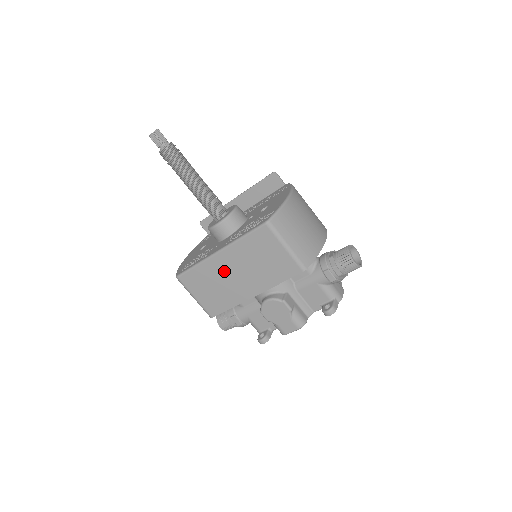
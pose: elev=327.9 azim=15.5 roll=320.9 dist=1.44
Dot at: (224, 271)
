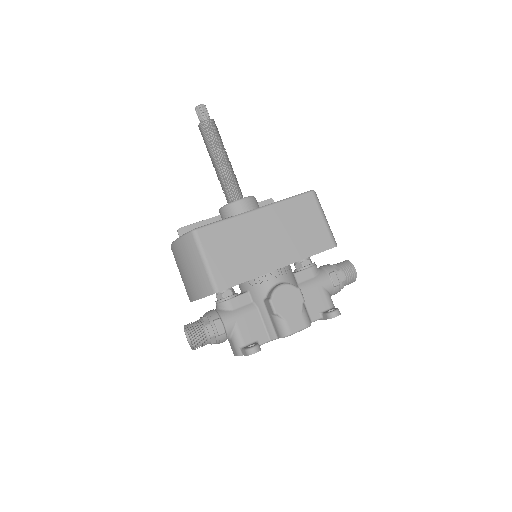
Dot at: (255, 232)
